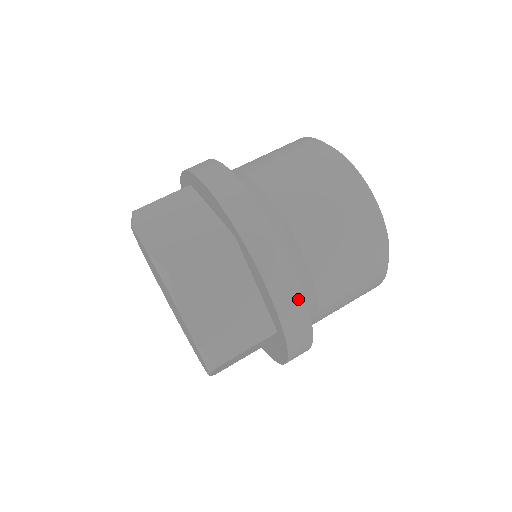
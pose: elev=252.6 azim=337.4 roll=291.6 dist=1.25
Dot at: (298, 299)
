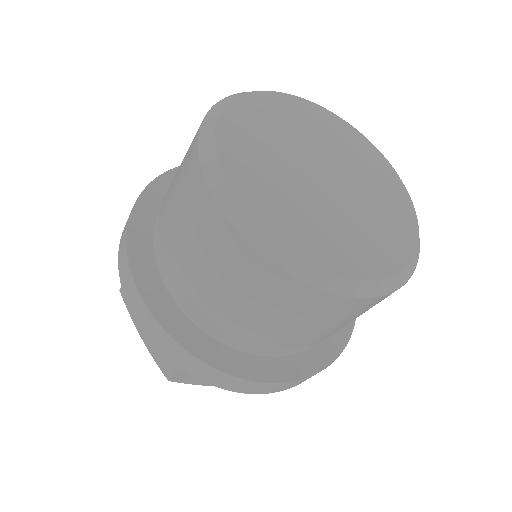
Dot at: (284, 385)
